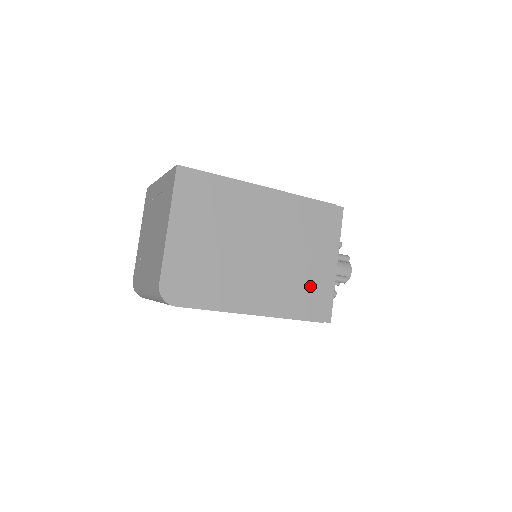
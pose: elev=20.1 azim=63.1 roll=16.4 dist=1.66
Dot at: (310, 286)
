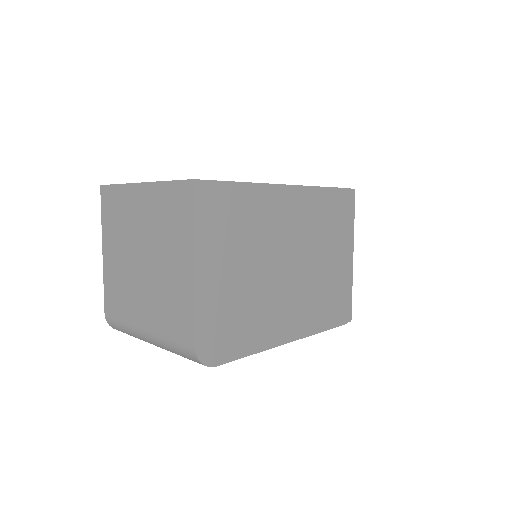
Dot at: (334, 289)
